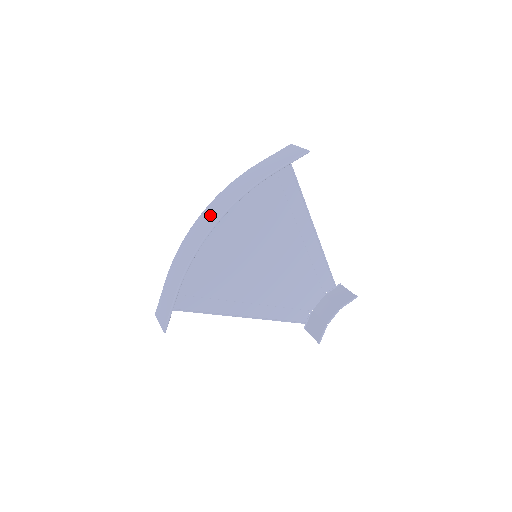
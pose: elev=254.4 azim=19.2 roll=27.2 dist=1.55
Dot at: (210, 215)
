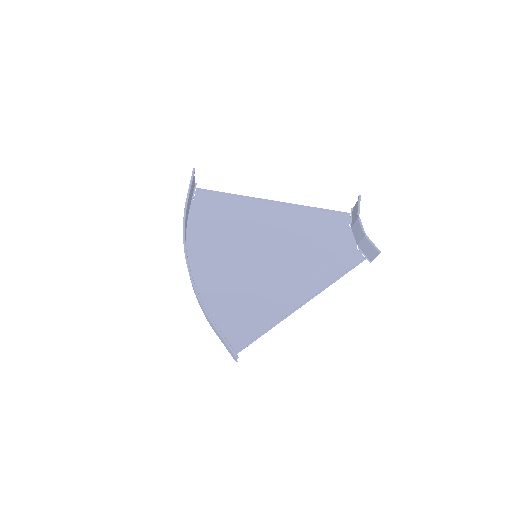
Dot at: occluded
